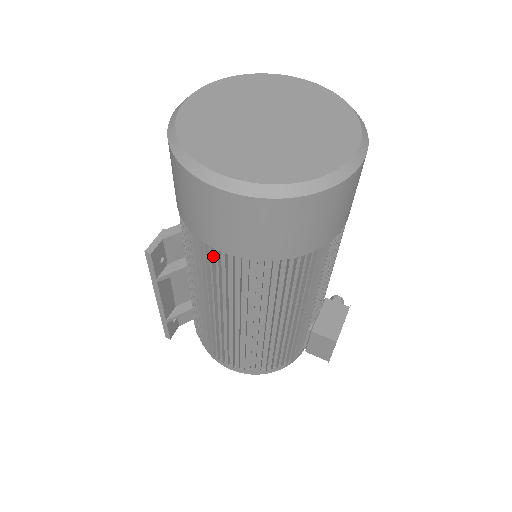
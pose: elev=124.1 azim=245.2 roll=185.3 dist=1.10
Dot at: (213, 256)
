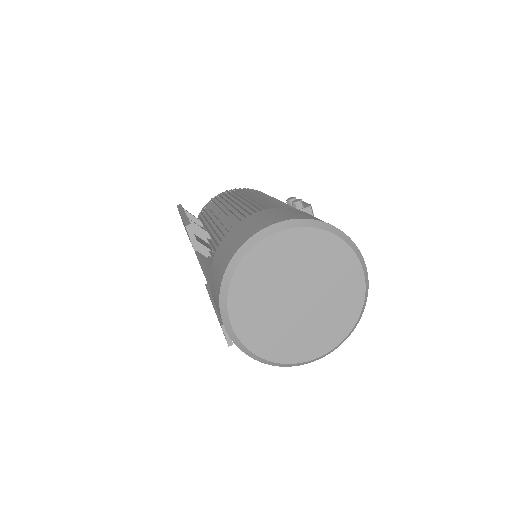
Dot at: occluded
